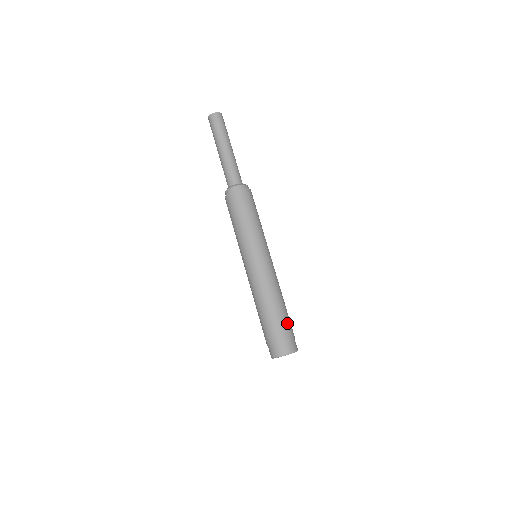
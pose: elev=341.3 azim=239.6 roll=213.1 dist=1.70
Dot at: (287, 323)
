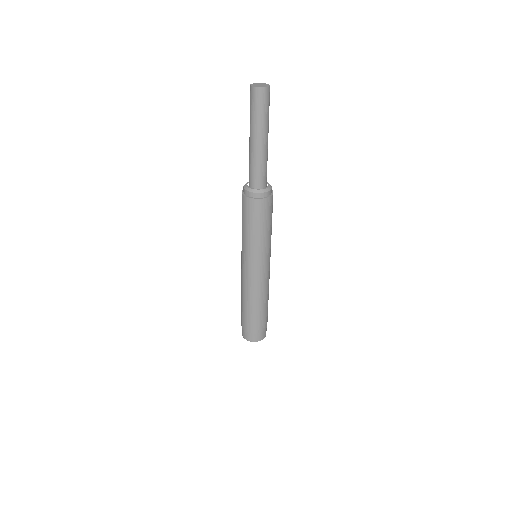
Dot at: (260, 322)
